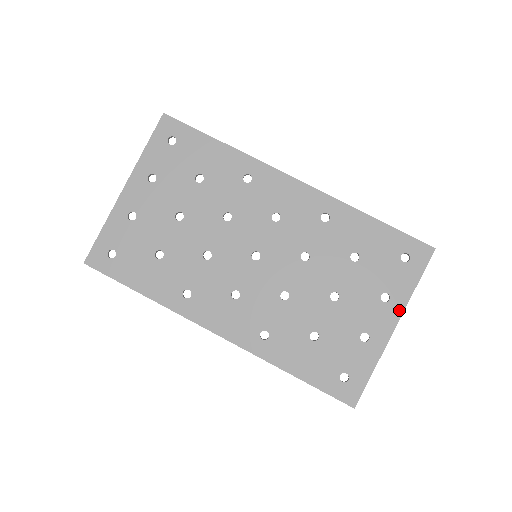
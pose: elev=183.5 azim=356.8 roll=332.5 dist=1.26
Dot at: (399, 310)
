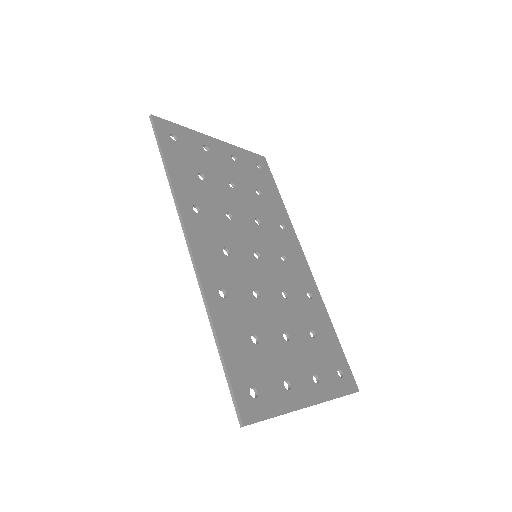
Dot at: (320, 398)
